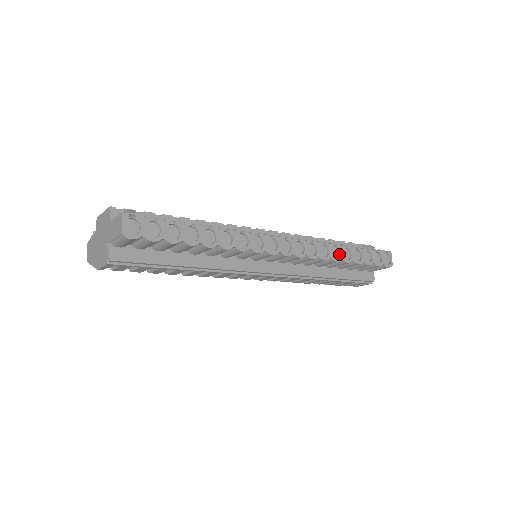
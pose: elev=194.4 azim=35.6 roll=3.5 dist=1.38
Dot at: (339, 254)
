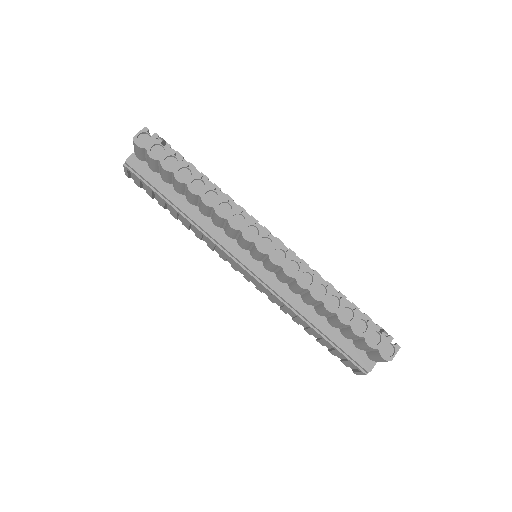
Dot at: (324, 296)
